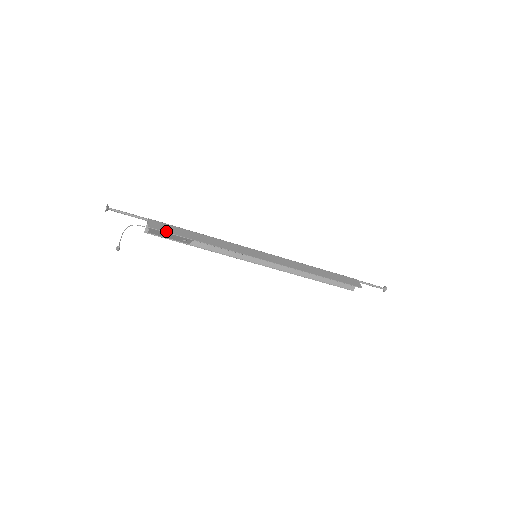
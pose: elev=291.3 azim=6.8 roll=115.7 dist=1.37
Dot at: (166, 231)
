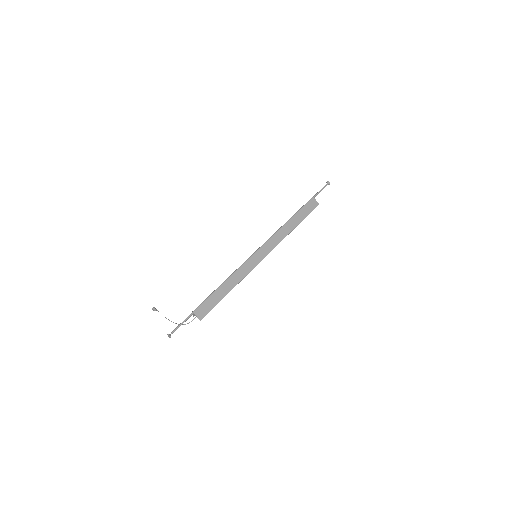
Dot at: (210, 310)
